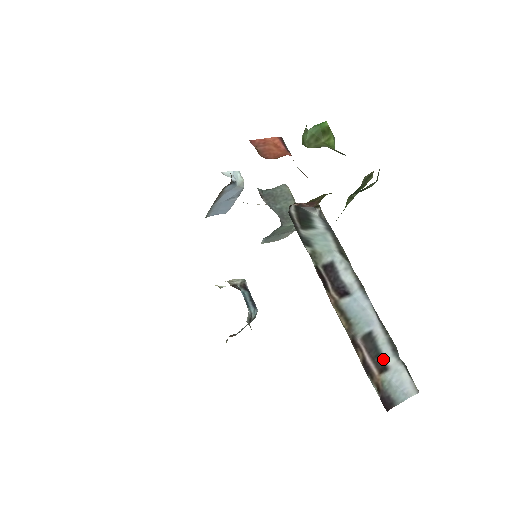
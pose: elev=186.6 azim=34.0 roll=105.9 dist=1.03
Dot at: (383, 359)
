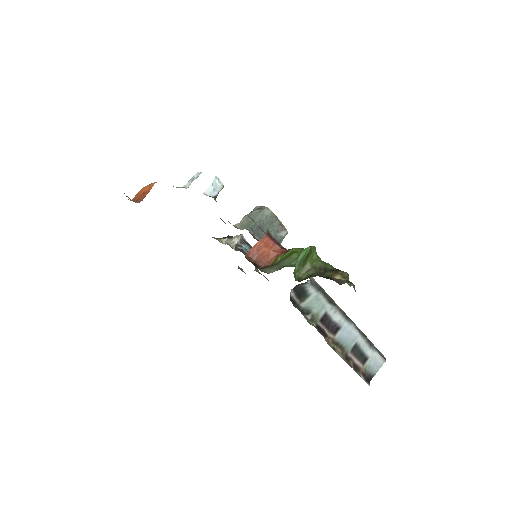
Dot at: (365, 355)
